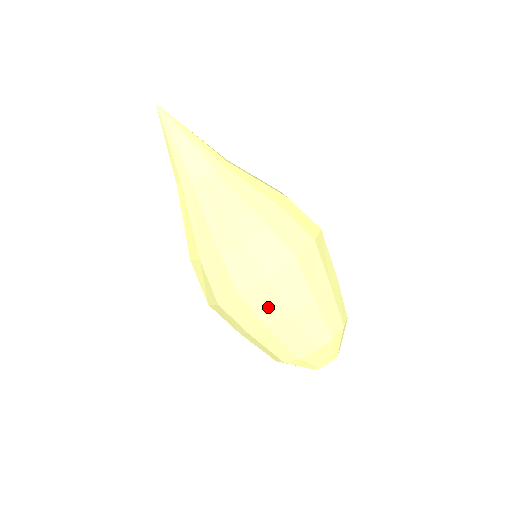
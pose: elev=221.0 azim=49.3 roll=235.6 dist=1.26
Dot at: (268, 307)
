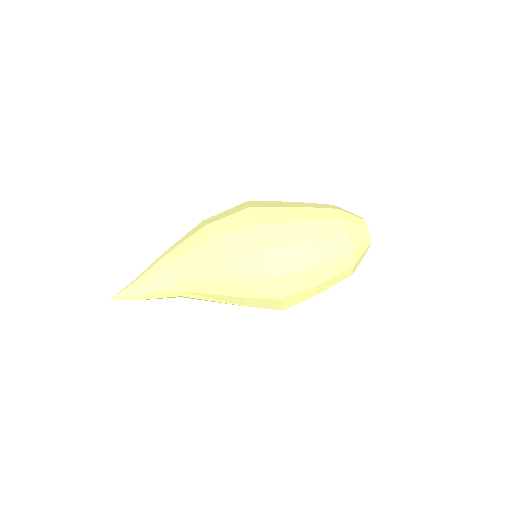
Dot at: occluded
